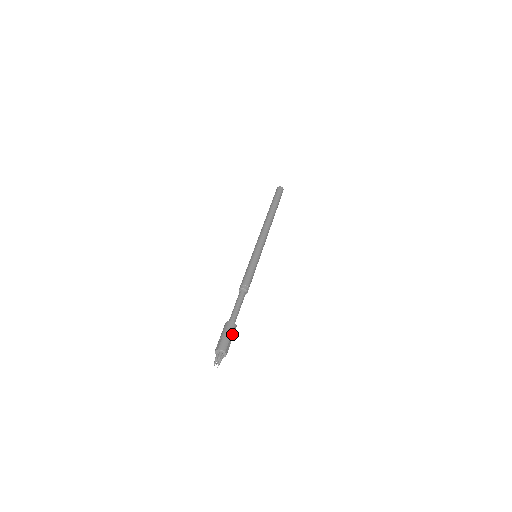
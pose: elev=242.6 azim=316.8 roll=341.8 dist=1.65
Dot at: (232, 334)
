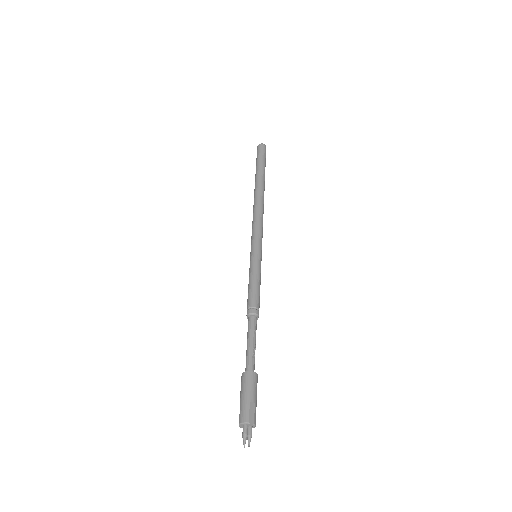
Dot at: (251, 389)
